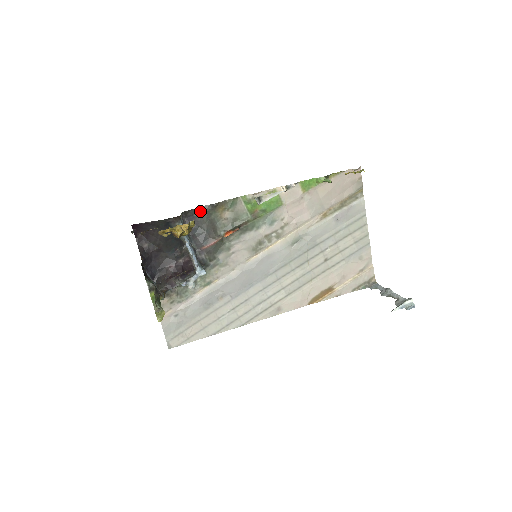
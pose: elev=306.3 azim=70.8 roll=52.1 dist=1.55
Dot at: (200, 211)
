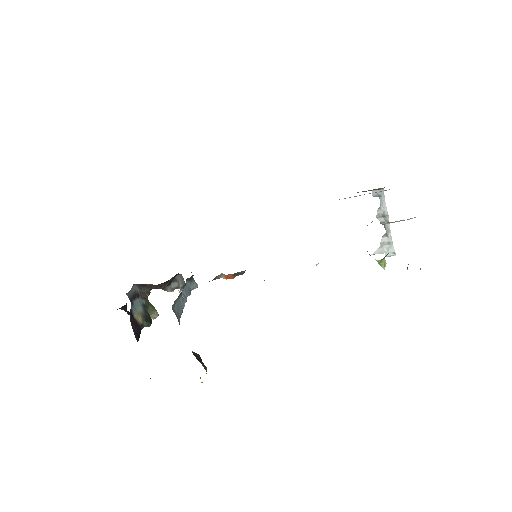
Dot at: occluded
